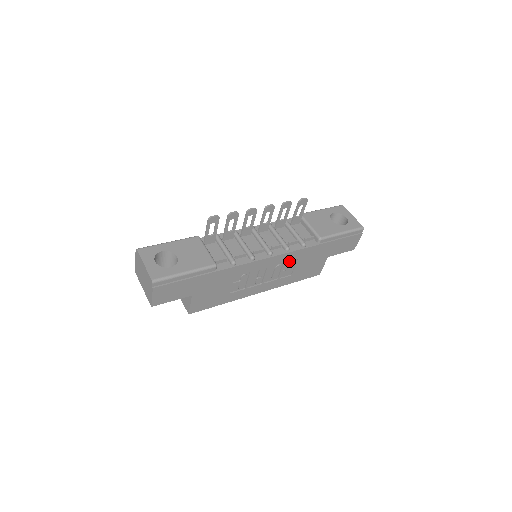
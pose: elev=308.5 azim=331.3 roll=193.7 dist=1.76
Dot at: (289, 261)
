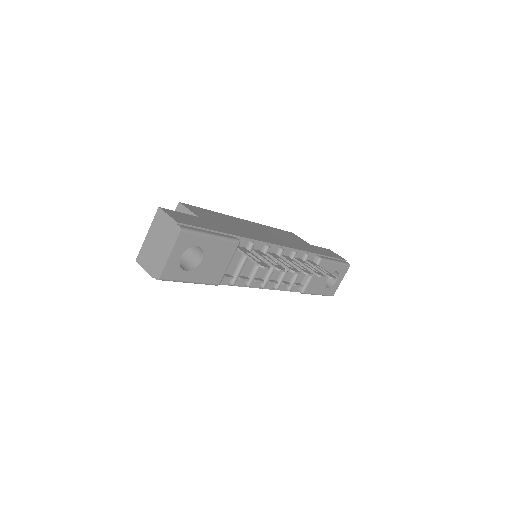
Dot at: occluded
